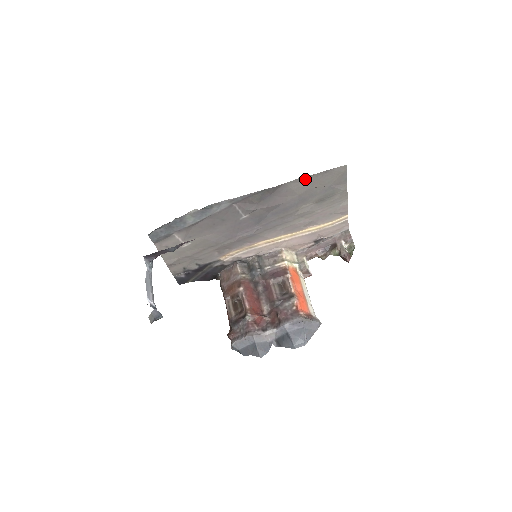
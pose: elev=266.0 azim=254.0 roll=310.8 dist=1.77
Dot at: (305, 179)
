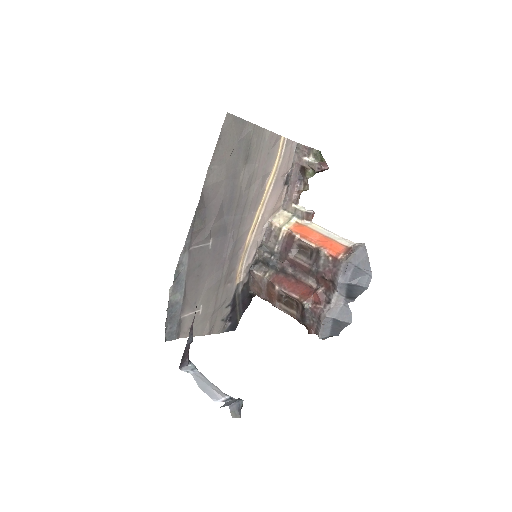
Dot at: (213, 164)
